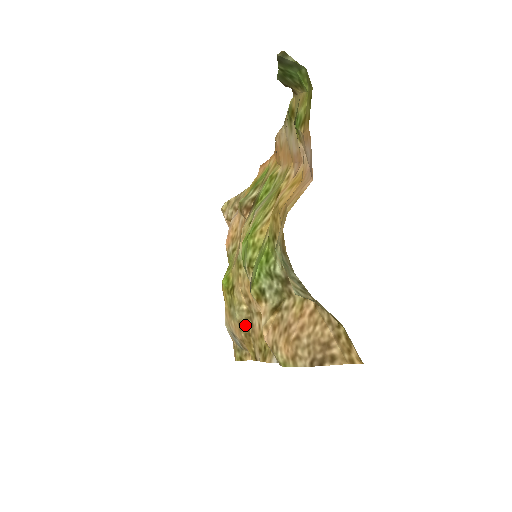
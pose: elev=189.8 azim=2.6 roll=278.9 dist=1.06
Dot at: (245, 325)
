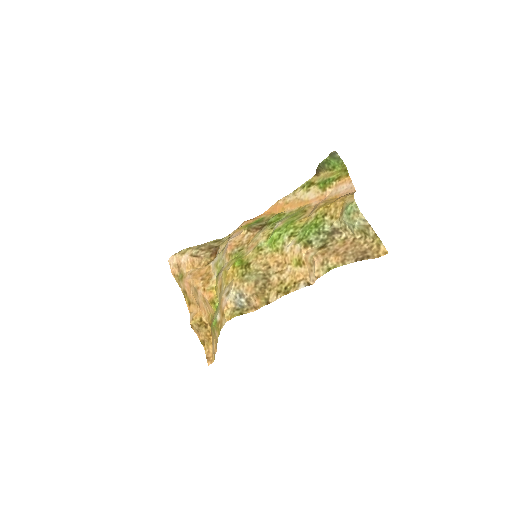
Dot at: (262, 282)
